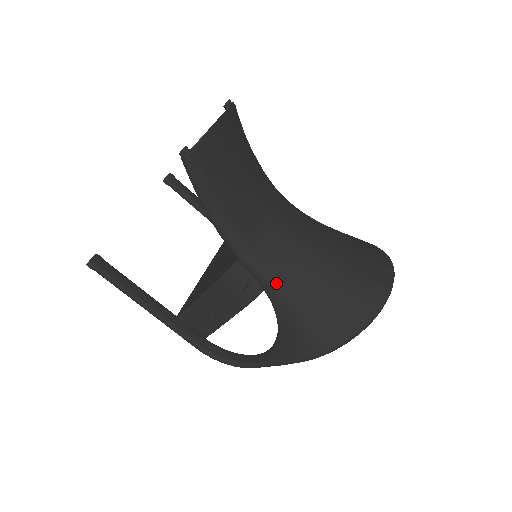
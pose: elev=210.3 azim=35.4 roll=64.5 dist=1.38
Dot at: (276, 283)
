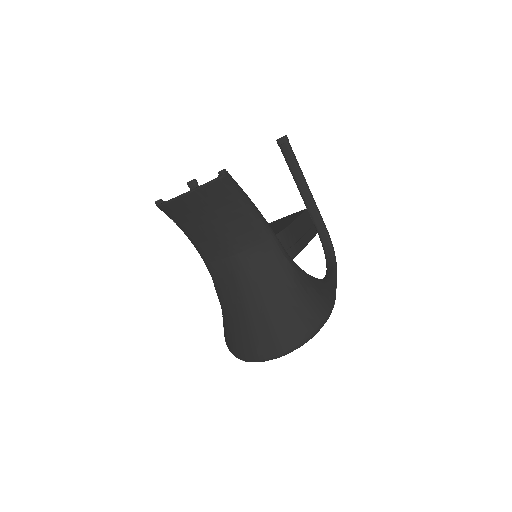
Dot at: (217, 291)
